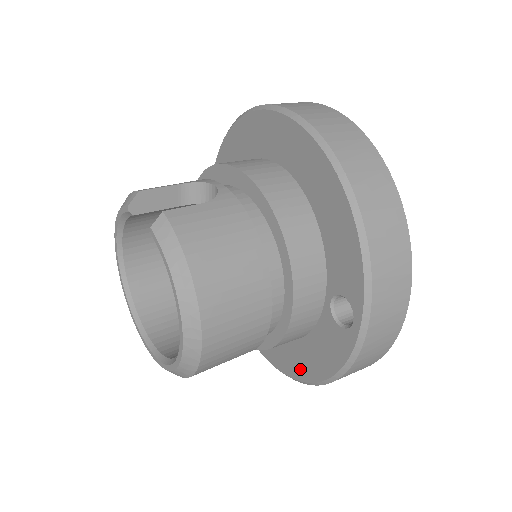
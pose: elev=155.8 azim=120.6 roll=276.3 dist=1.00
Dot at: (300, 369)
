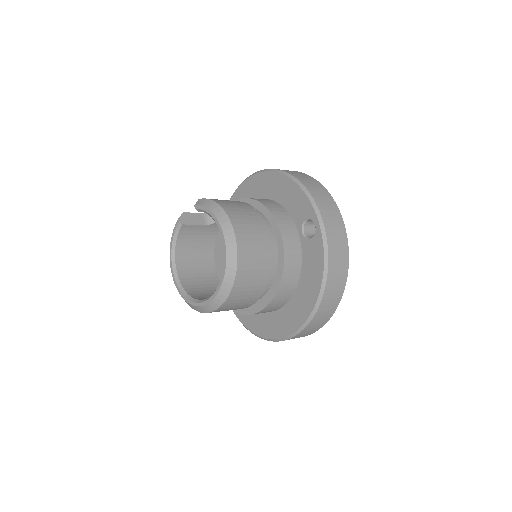
Dot at: (308, 302)
